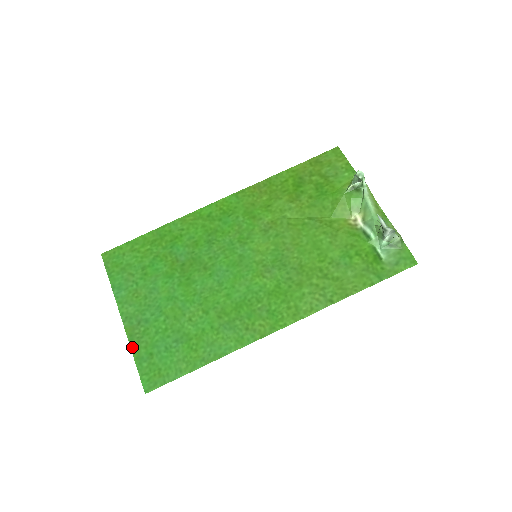
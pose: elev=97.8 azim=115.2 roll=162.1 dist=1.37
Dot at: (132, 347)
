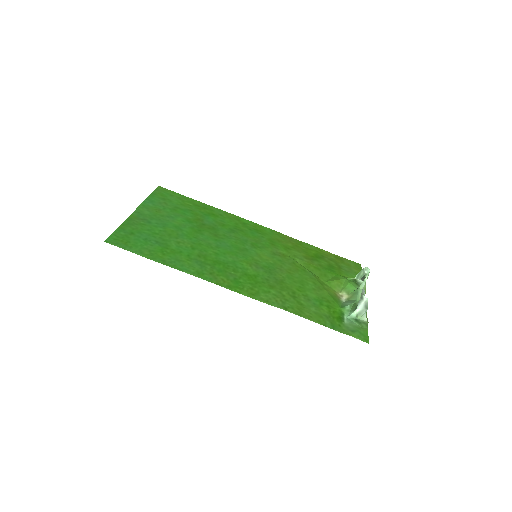
Dot at: (125, 222)
